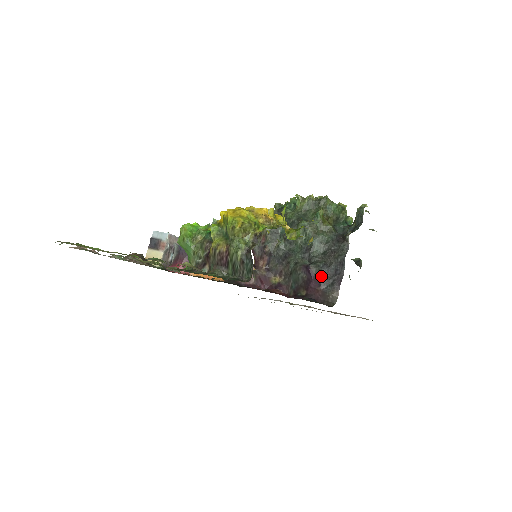
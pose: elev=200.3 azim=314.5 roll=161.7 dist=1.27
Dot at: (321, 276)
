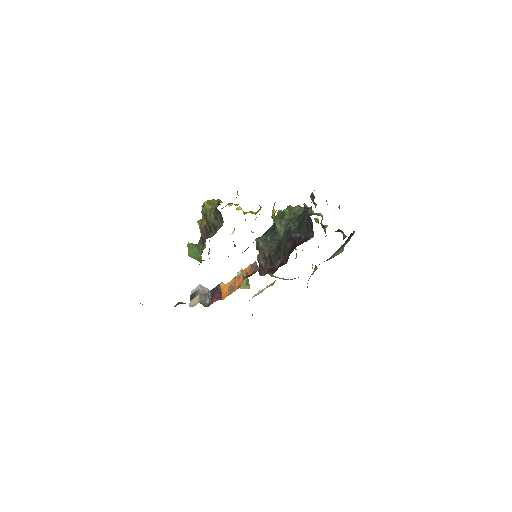
Dot at: (299, 234)
